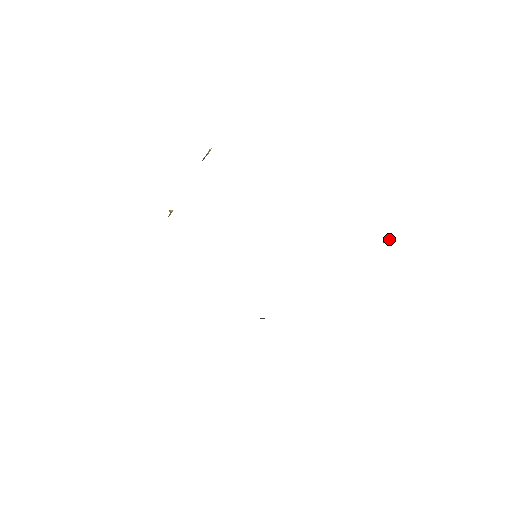
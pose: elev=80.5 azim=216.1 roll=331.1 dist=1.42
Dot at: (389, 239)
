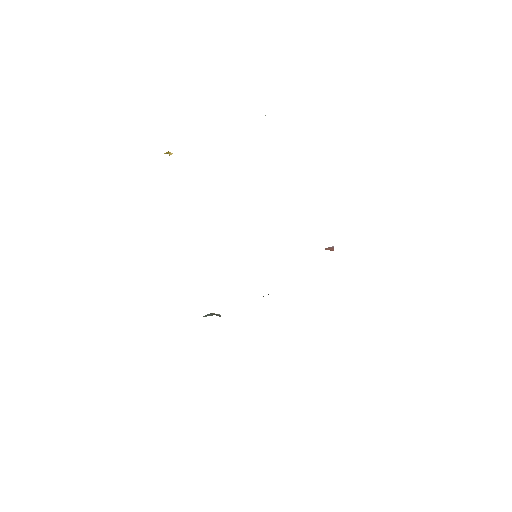
Dot at: (333, 249)
